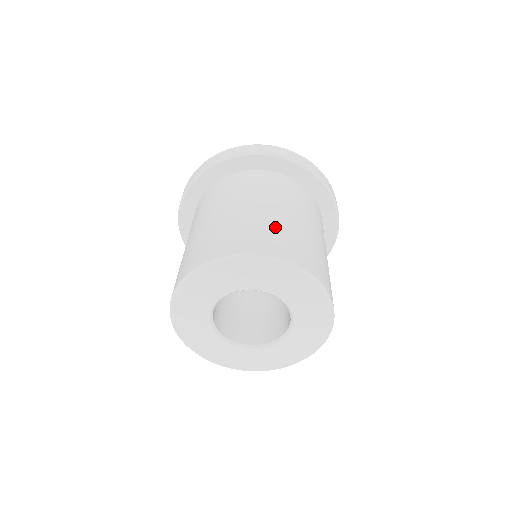
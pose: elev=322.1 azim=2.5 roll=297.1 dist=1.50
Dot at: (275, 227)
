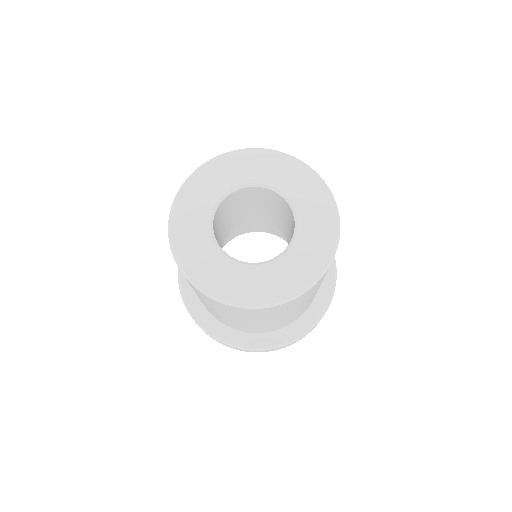
Dot at: occluded
